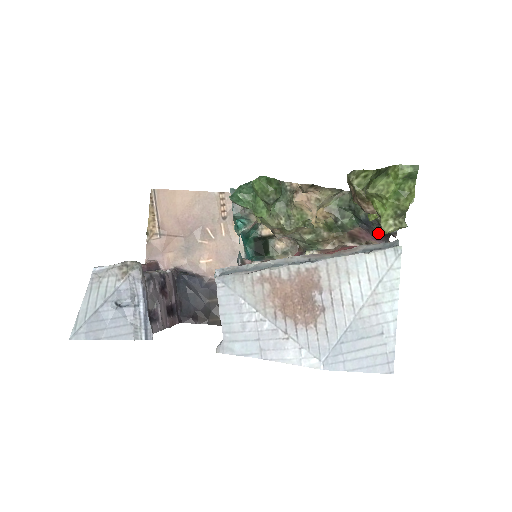
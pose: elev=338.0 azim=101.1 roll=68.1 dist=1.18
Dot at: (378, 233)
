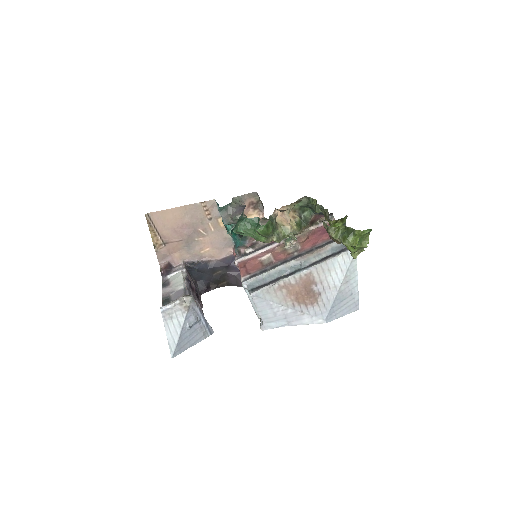
Dot at: occluded
